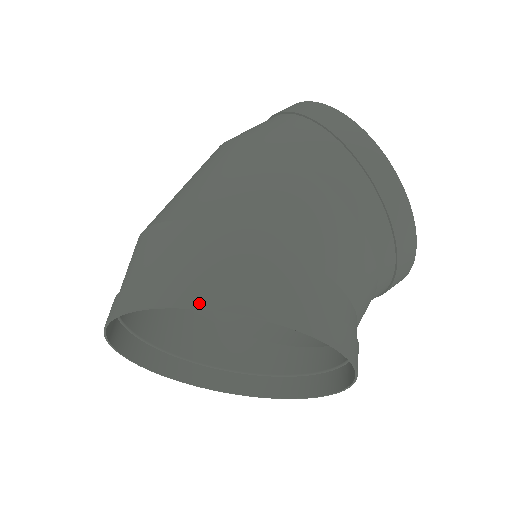
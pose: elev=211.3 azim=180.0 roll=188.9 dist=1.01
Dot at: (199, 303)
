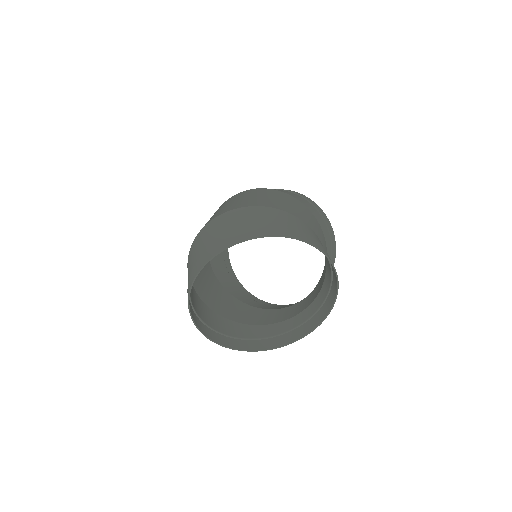
Dot at: (309, 241)
